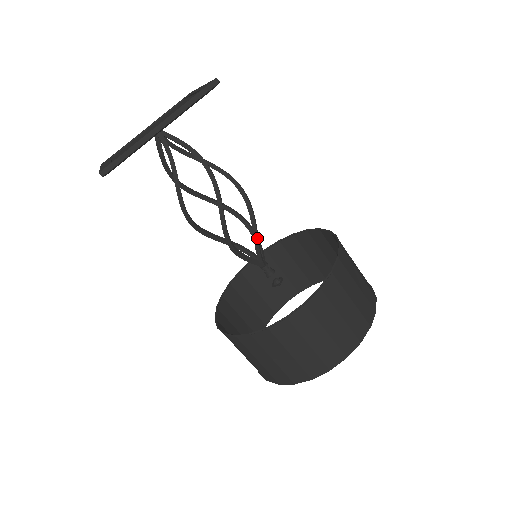
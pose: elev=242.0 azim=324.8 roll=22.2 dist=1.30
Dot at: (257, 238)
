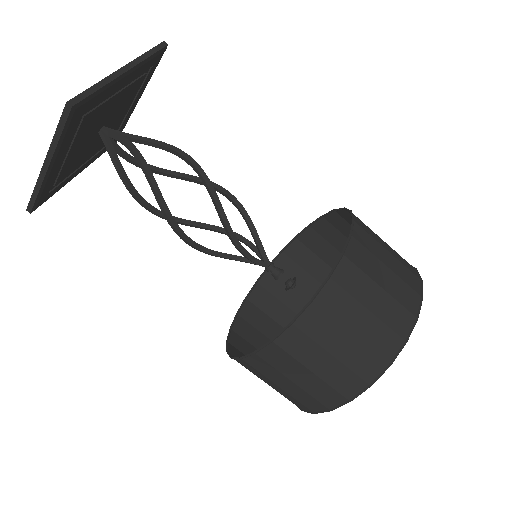
Dot at: (252, 223)
